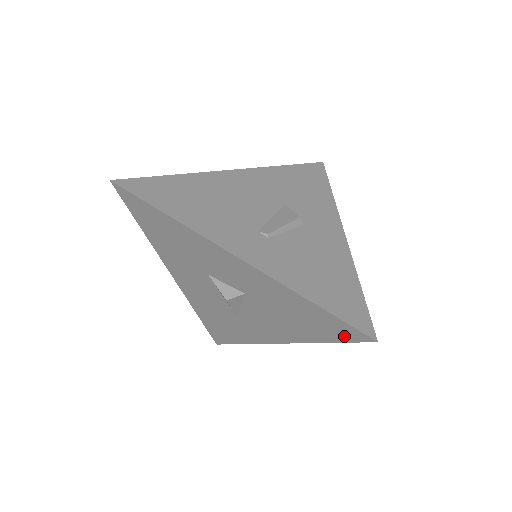
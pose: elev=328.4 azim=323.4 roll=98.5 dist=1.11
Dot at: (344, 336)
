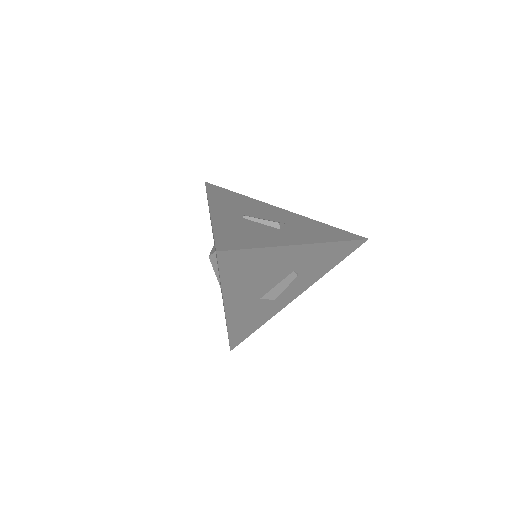
Dot at: (217, 261)
